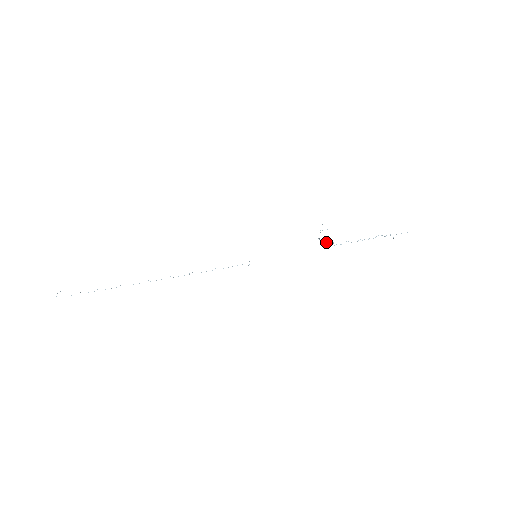
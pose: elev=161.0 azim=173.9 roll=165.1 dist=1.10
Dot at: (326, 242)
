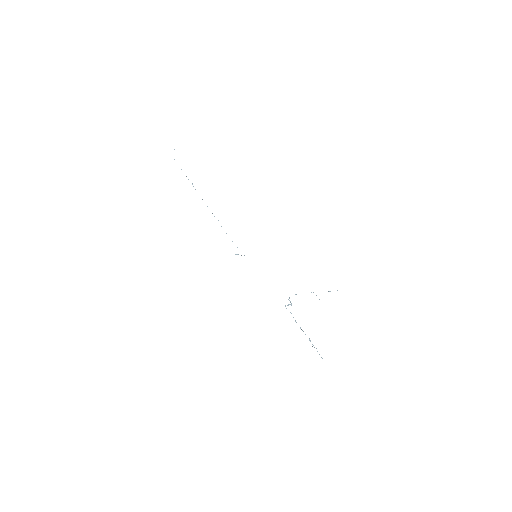
Dot at: occluded
